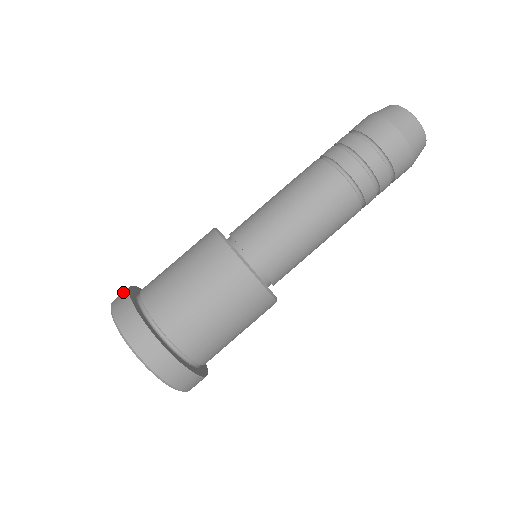
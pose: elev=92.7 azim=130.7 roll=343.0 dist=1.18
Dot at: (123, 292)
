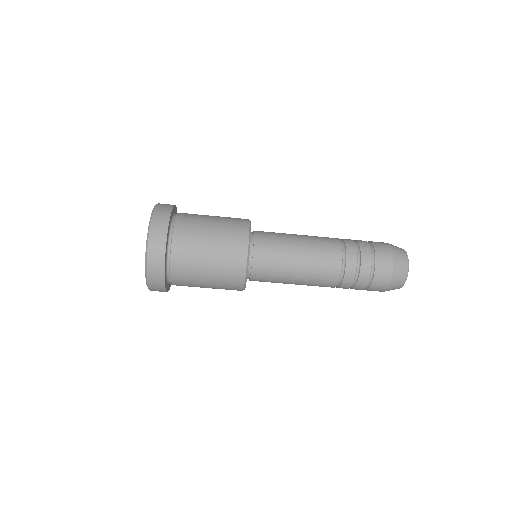
Dot at: (161, 235)
